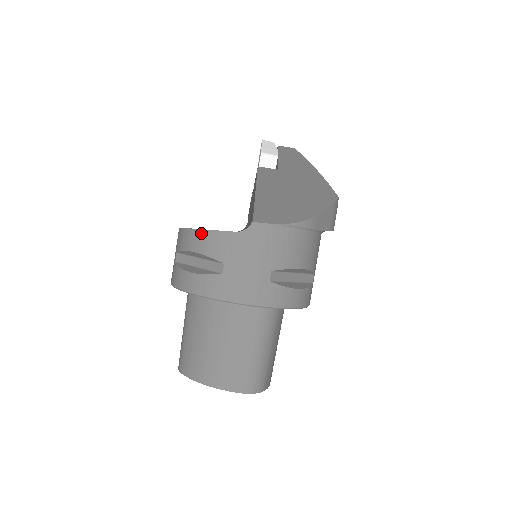
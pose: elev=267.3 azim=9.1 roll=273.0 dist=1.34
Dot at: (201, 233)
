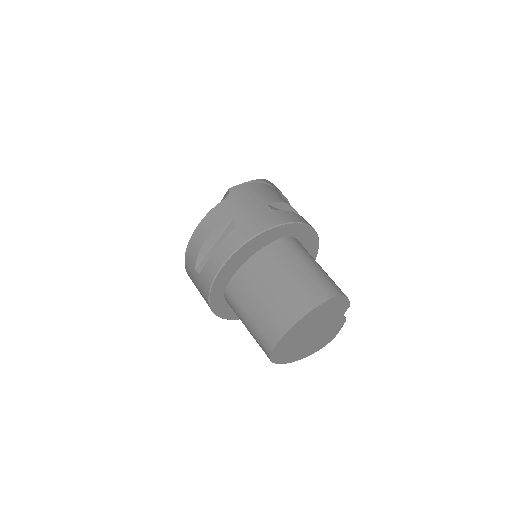
Dot at: (201, 224)
